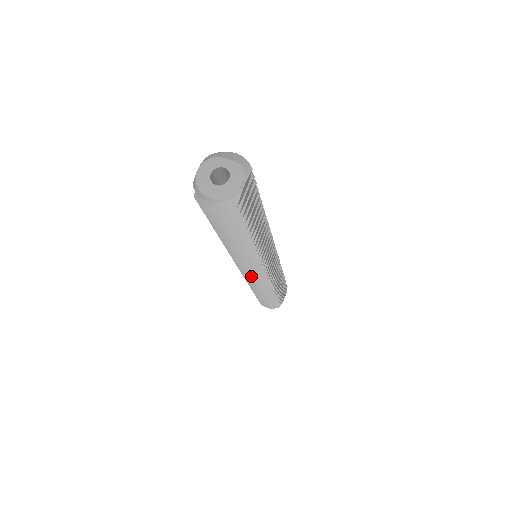
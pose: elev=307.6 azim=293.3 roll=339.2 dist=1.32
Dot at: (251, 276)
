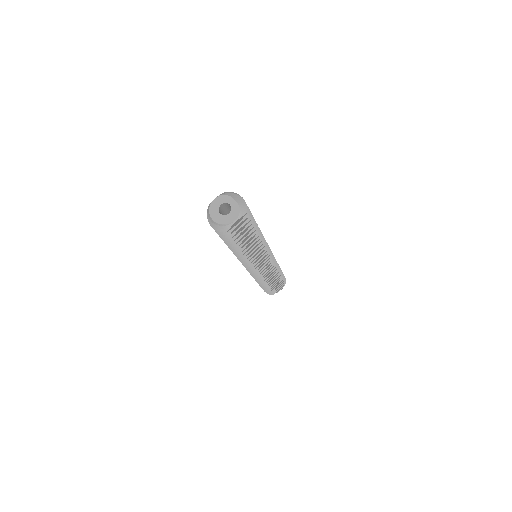
Dot at: (246, 268)
